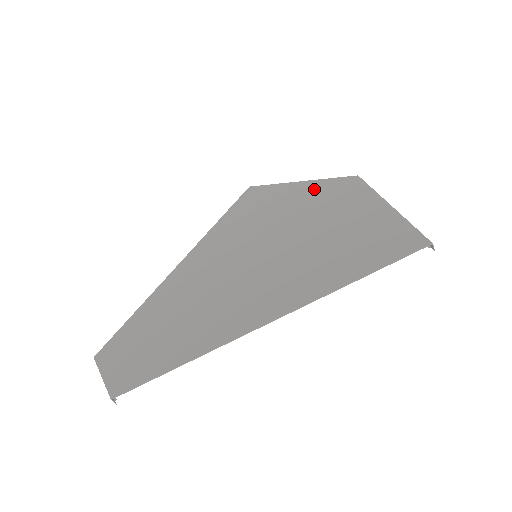
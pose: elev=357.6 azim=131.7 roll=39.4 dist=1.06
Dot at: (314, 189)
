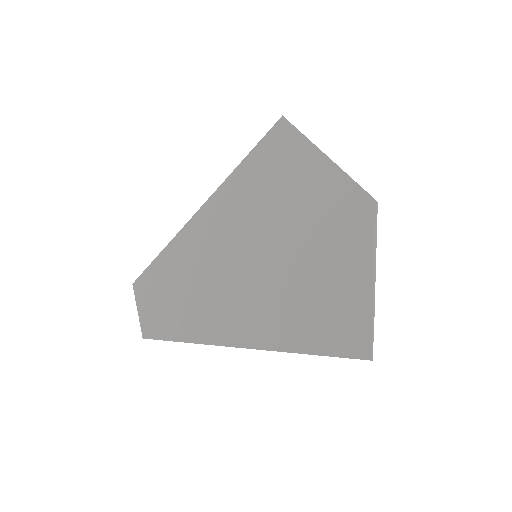
Dot at: (332, 187)
